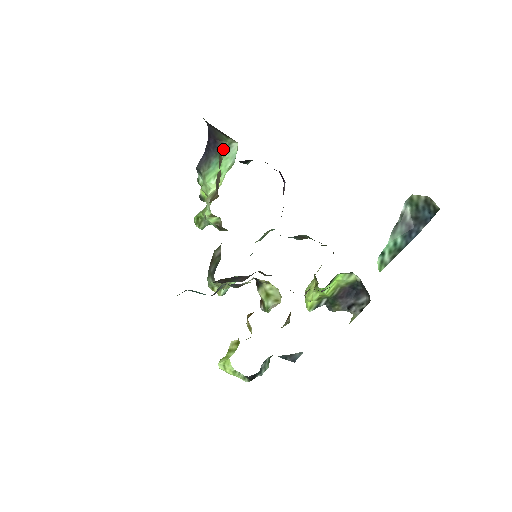
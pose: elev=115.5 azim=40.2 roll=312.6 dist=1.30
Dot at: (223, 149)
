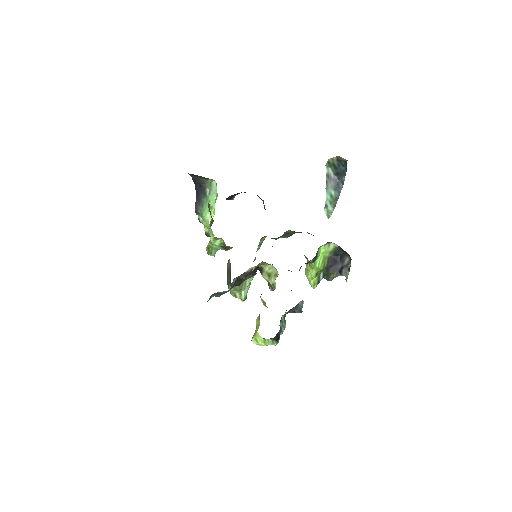
Dot at: (207, 189)
